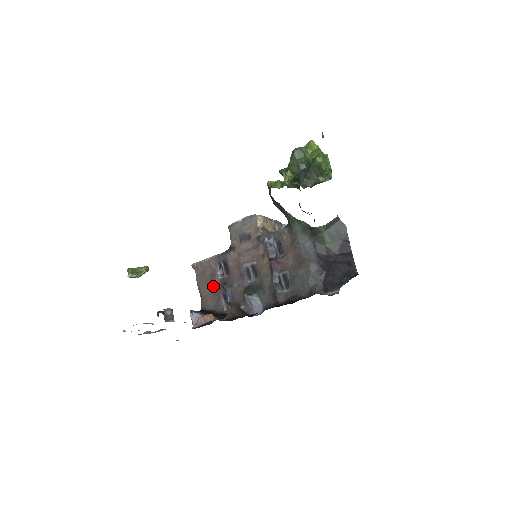
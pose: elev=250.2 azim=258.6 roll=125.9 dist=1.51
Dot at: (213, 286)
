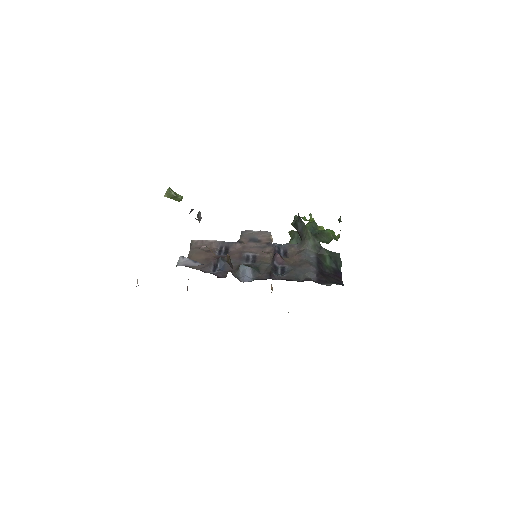
Dot at: (207, 257)
